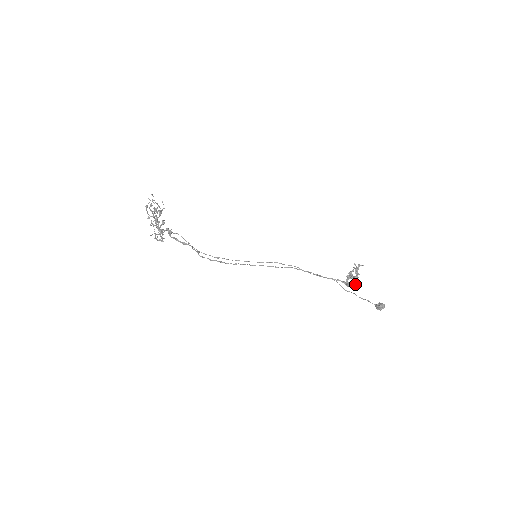
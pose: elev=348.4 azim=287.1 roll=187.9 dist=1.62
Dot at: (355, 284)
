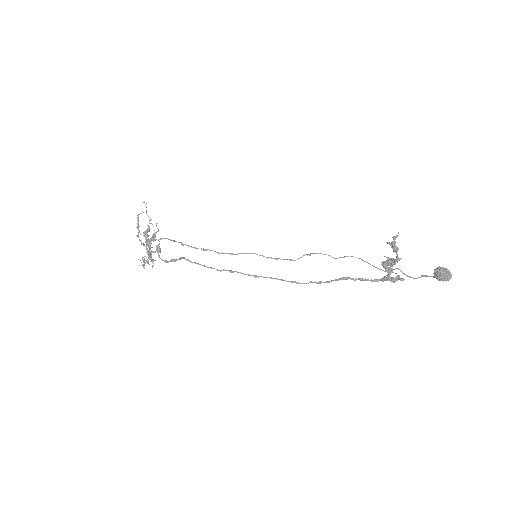
Dot at: (402, 278)
